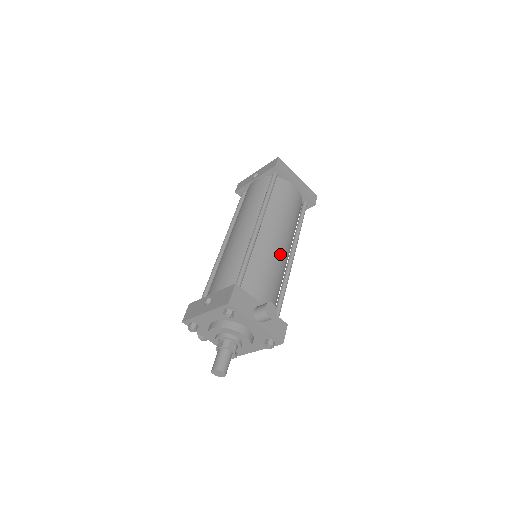
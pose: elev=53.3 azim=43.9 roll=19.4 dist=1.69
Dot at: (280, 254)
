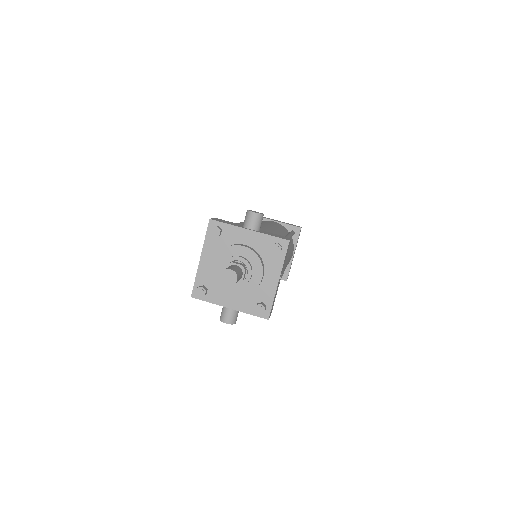
Dot at: occluded
